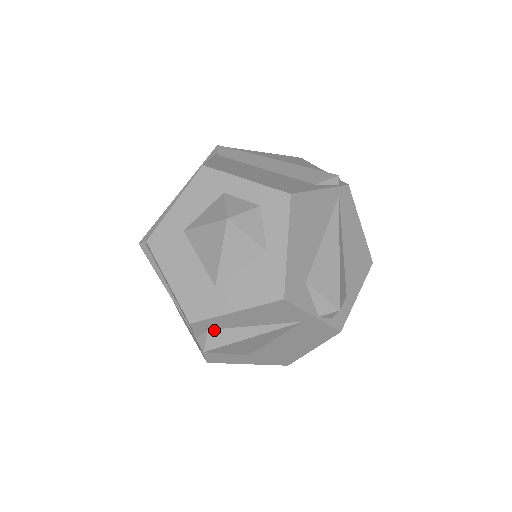
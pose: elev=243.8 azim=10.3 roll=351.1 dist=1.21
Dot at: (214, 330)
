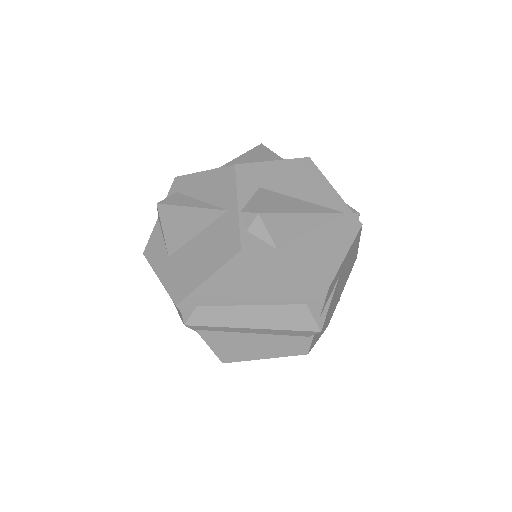
Dot at: (179, 194)
